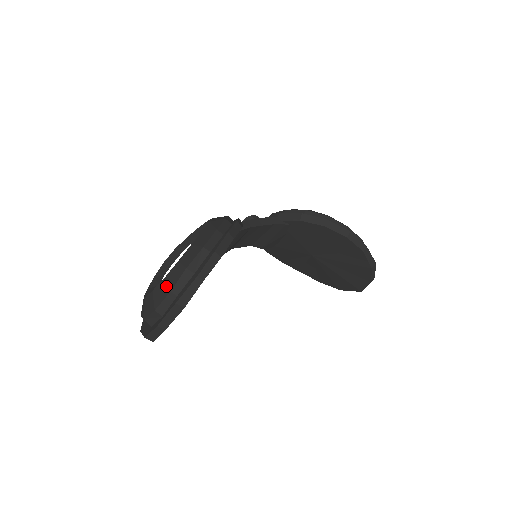
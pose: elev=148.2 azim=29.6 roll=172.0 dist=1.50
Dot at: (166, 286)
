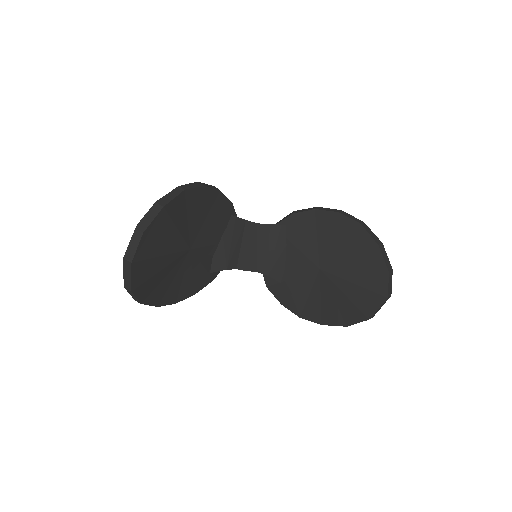
Dot at: occluded
